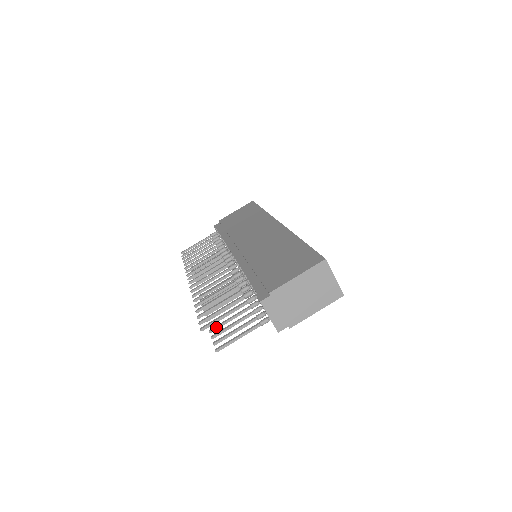
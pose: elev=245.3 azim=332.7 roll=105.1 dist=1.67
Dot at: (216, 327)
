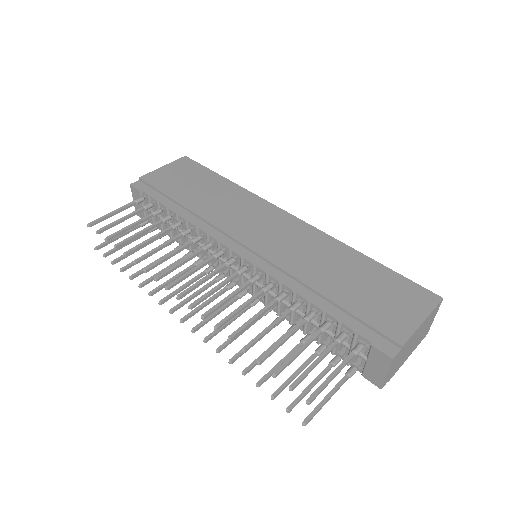
Dot at: (267, 378)
